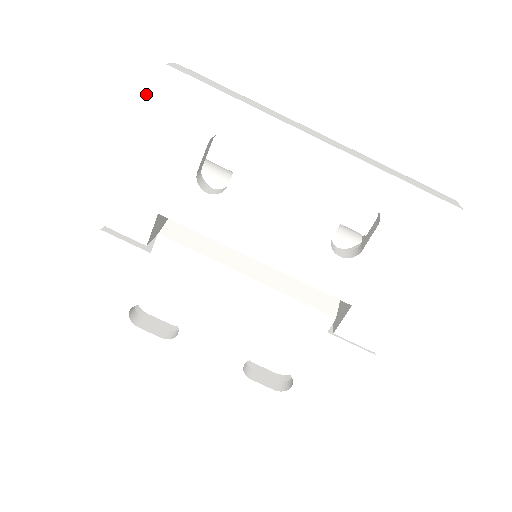
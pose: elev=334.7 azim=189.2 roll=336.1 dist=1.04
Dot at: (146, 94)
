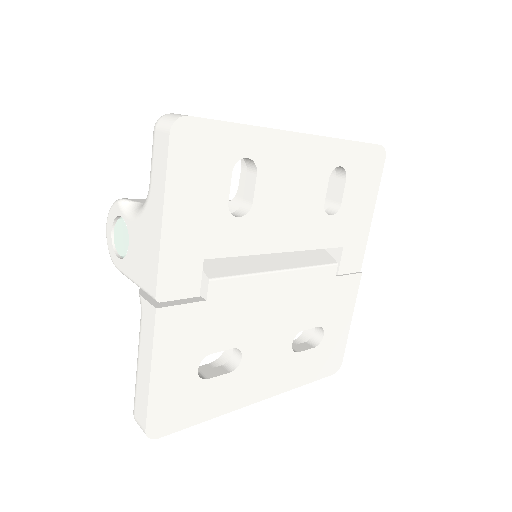
Dot at: (172, 151)
